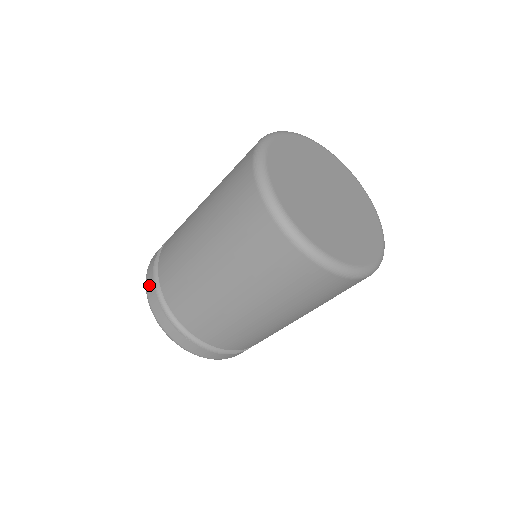
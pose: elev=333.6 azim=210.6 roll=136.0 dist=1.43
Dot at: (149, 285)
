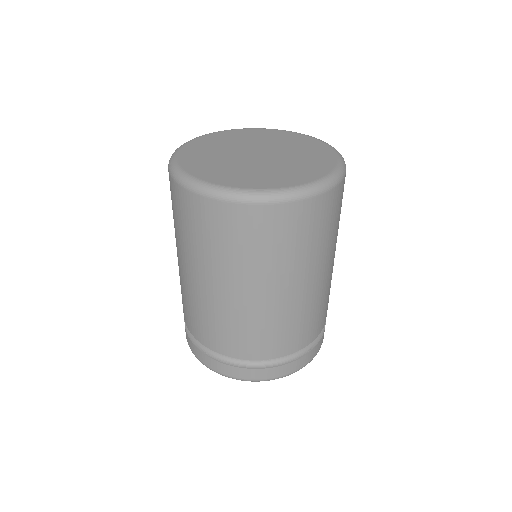
Dot at: occluded
